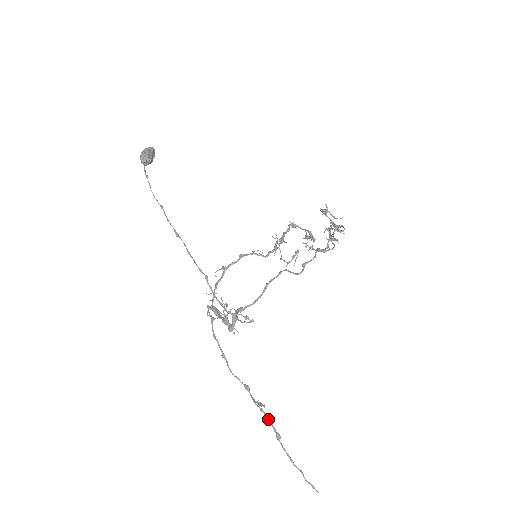
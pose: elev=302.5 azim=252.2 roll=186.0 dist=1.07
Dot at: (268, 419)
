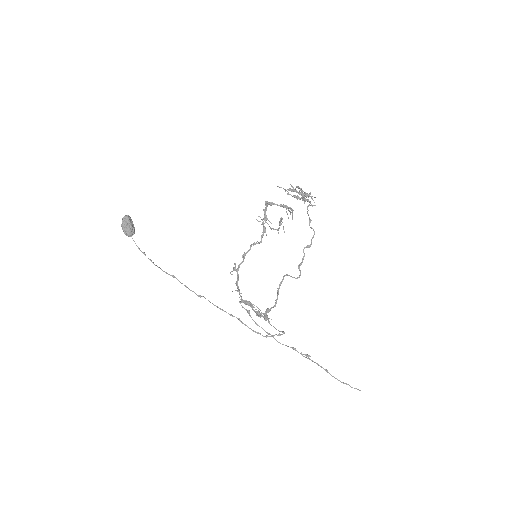
Dot at: occluded
